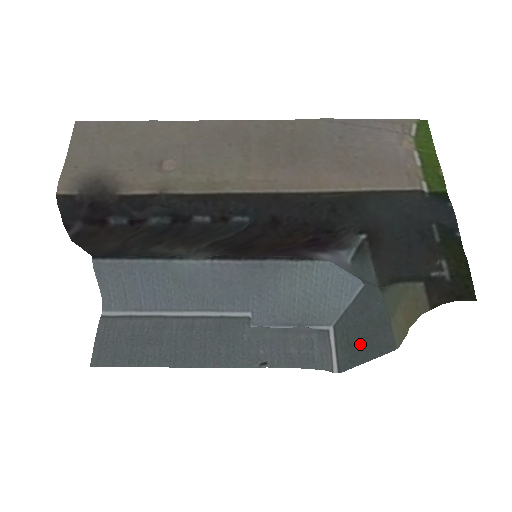
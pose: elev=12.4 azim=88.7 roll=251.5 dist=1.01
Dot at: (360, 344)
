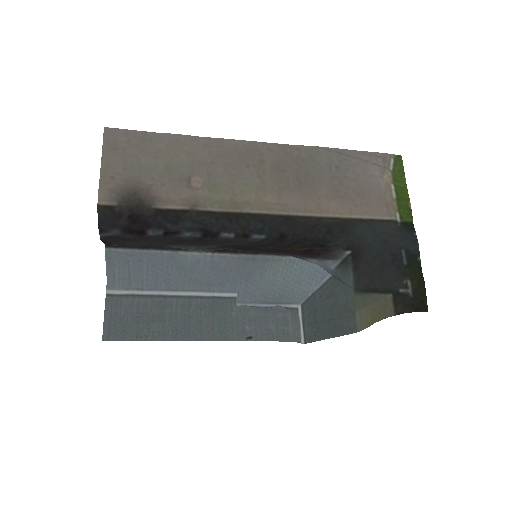
Dot at: (325, 323)
